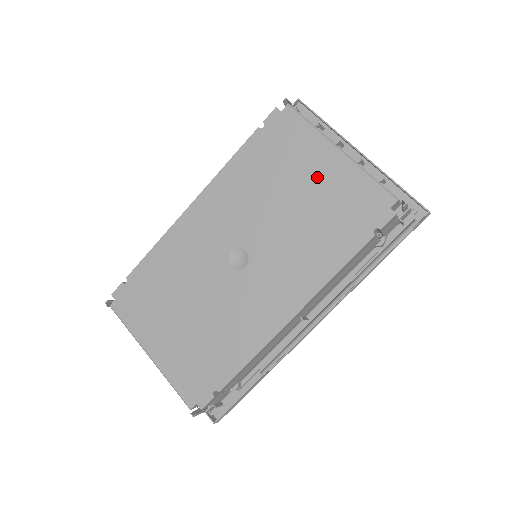
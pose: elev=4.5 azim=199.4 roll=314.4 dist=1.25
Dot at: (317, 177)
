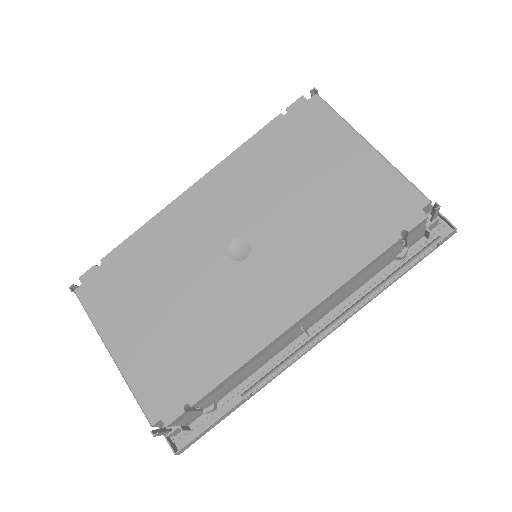
Dot at: (341, 170)
